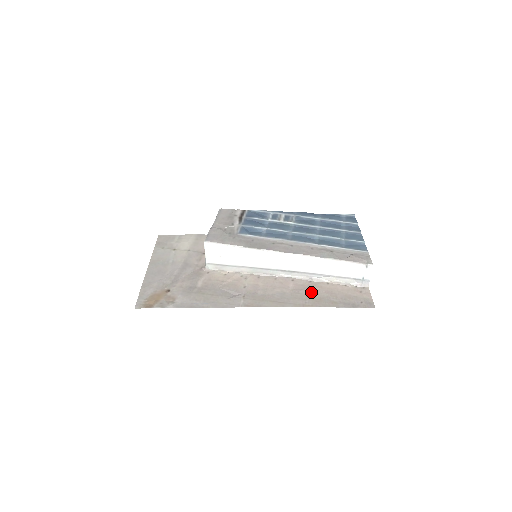
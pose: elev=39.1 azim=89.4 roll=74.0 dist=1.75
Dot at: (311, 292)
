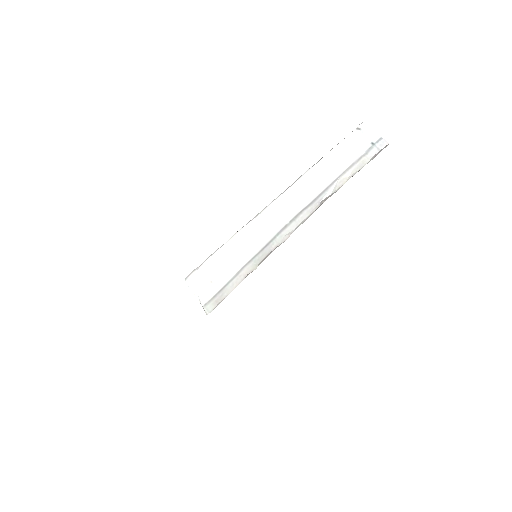
Dot at: occluded
